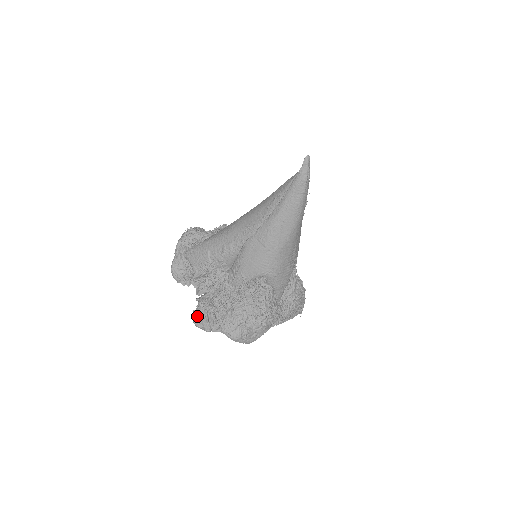
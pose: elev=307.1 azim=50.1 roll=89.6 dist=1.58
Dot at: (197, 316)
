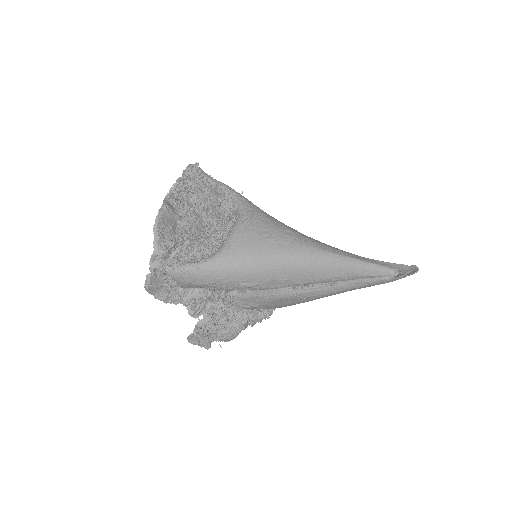
Dot at: (196, 340)
